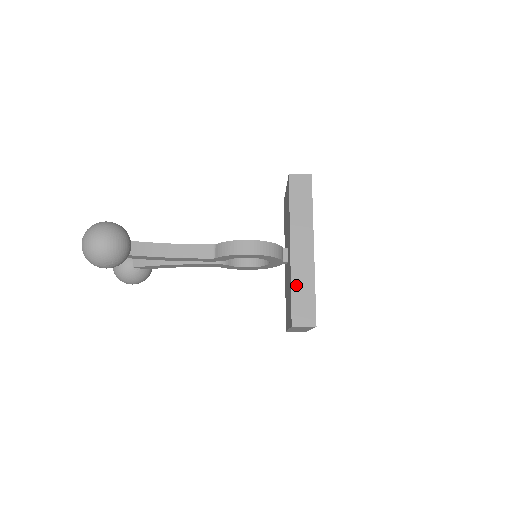
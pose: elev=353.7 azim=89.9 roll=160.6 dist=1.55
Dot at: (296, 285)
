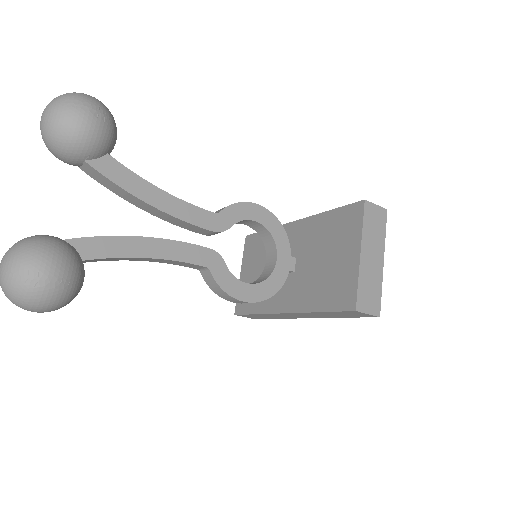
Dot at: occluded
